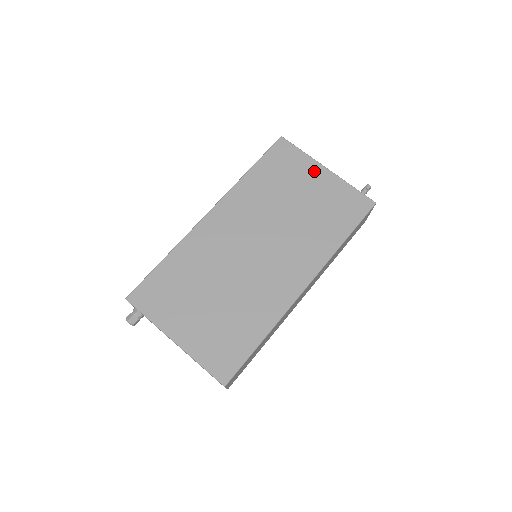
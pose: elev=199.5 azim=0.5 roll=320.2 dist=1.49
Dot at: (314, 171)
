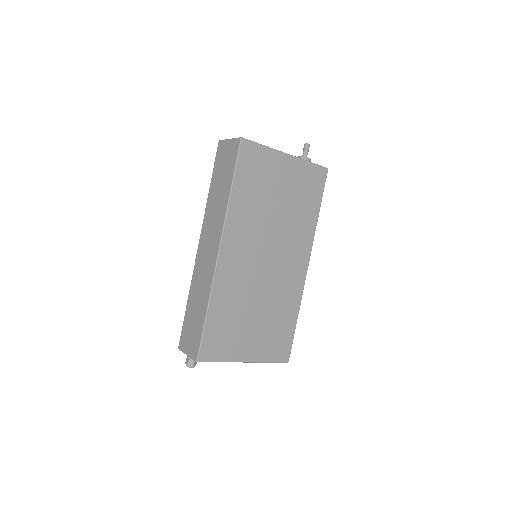
Dot at: (280, 162)
